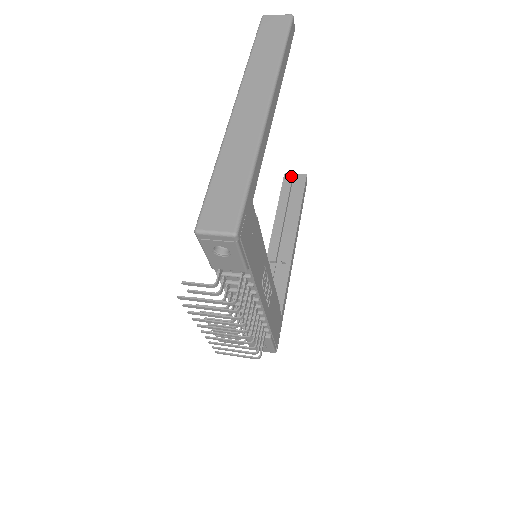
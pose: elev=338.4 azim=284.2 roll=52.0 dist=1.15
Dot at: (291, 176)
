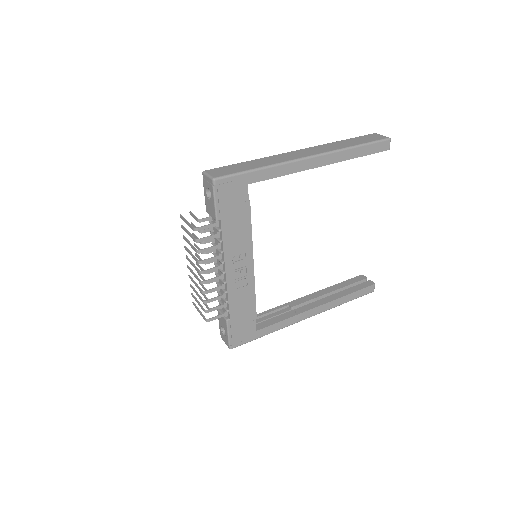
Dot at: (364, 278)
